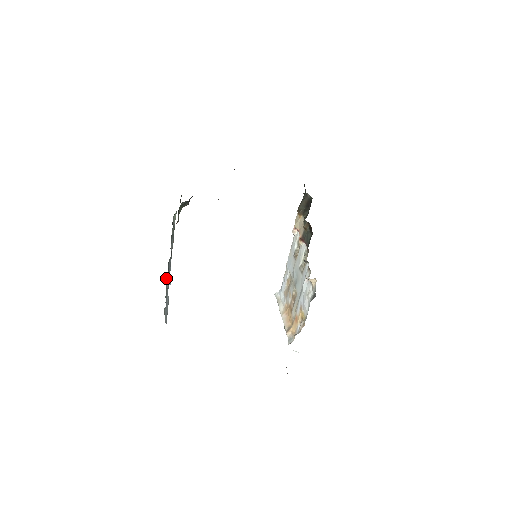
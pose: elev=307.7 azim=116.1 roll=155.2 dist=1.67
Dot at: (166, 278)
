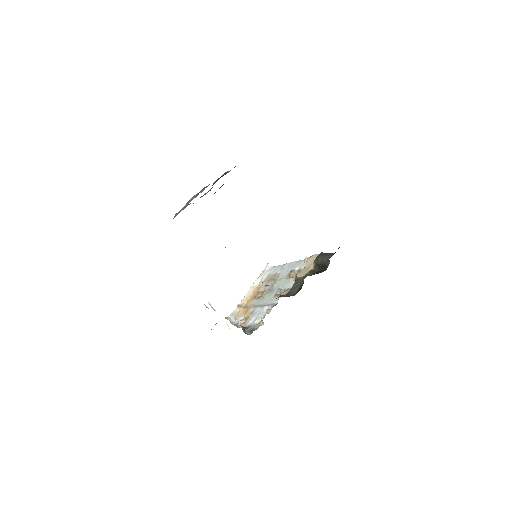
Dot at: (188, 204)
